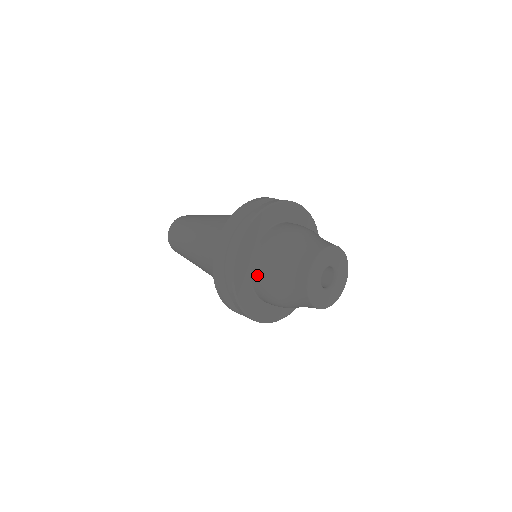
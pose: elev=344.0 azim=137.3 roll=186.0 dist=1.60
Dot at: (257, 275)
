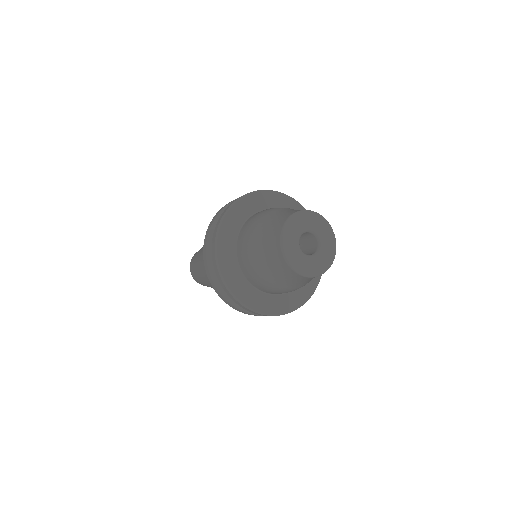
Dot at: (241, 244)
